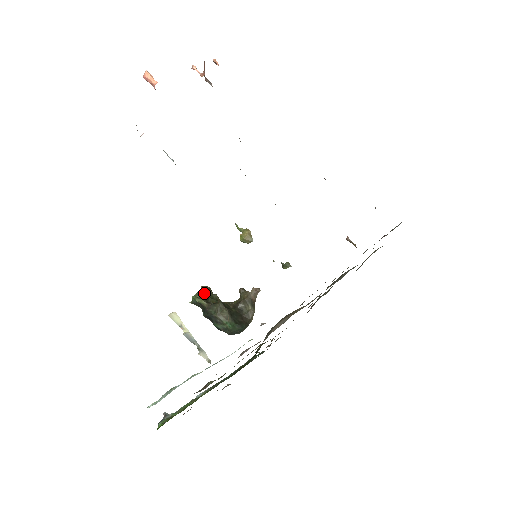
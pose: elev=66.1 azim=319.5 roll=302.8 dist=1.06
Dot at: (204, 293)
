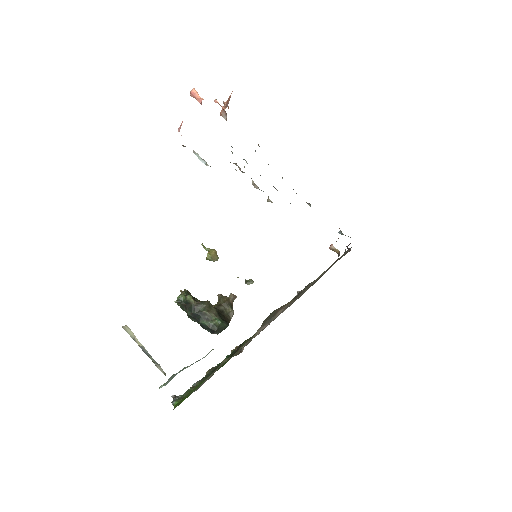
Dot at: (188, 294)
